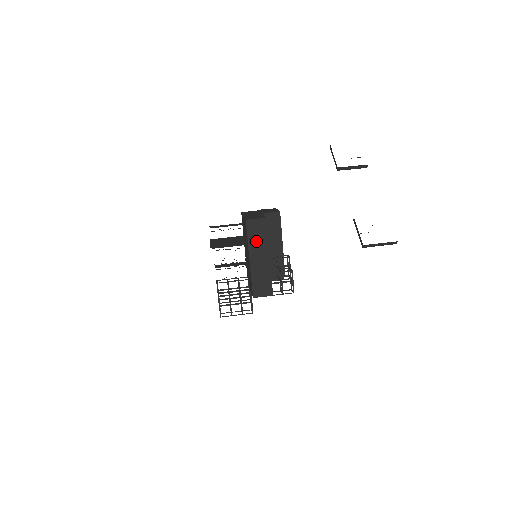
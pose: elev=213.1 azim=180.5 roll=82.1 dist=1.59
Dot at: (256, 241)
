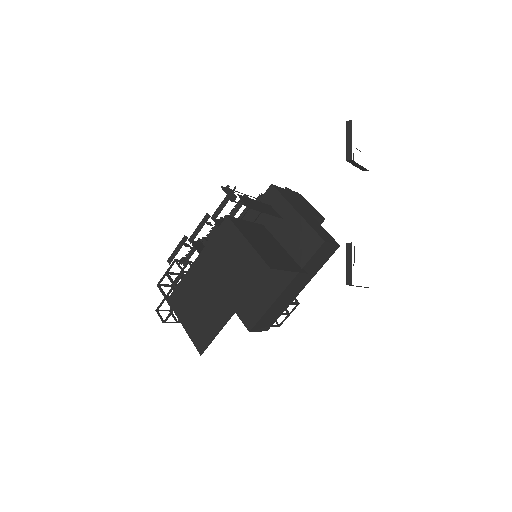
Dot at: (309, 269)
